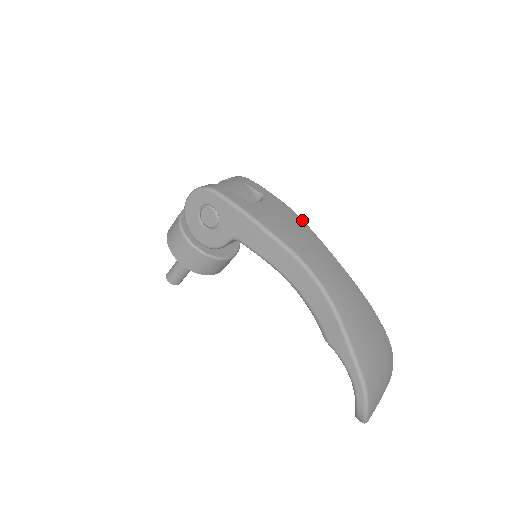
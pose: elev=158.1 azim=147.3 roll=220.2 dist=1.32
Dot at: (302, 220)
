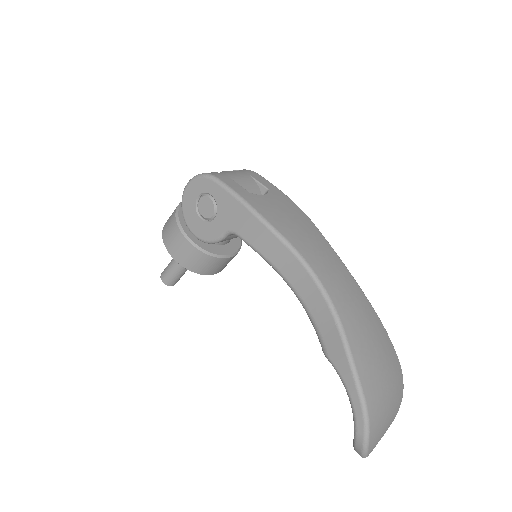
Dot at: (310, 219)
